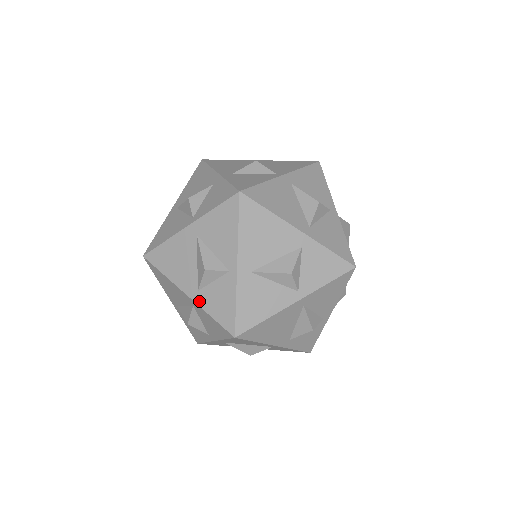
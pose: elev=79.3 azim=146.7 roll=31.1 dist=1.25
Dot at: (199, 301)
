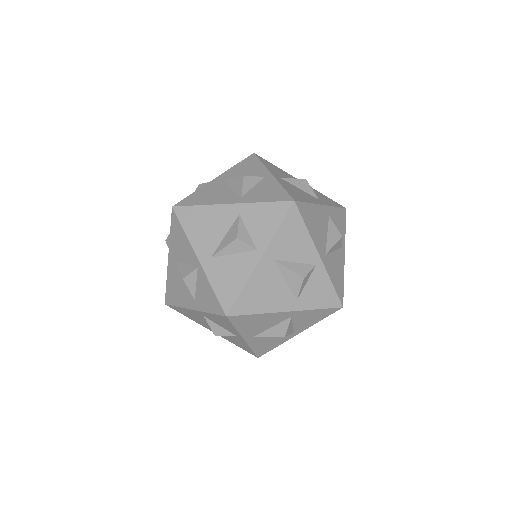
Dot at: (199, 307)
